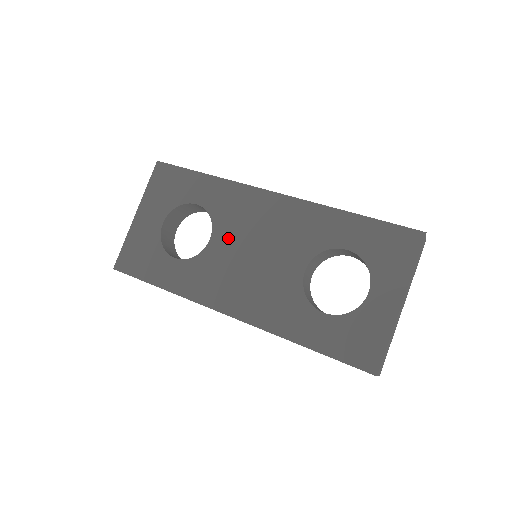
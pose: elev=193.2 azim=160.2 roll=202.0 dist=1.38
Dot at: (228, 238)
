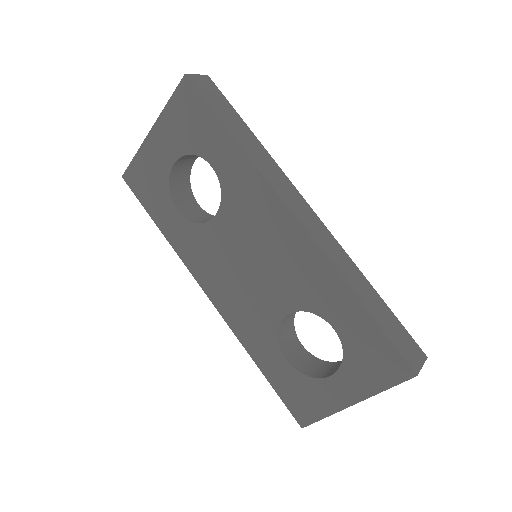
Dot at: (231, 230)
